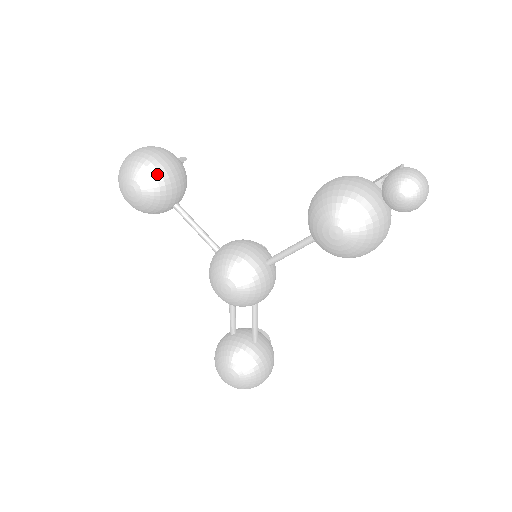
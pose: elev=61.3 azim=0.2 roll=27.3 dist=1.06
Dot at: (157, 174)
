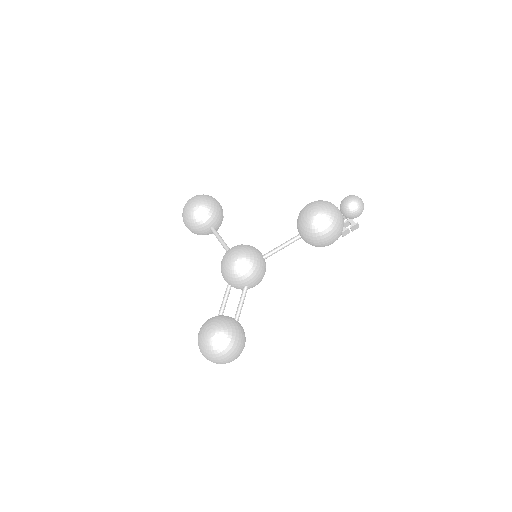
Dot at: (212, 201)
